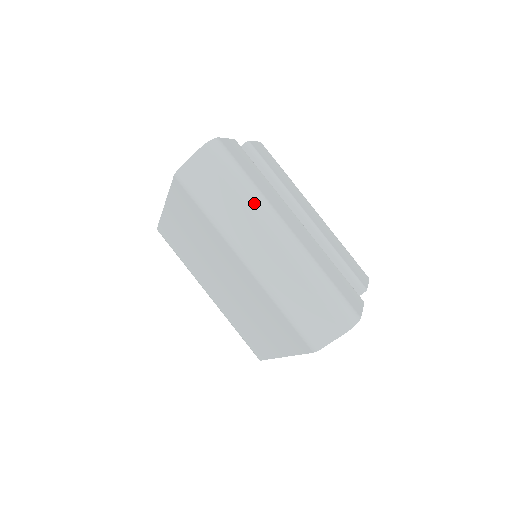
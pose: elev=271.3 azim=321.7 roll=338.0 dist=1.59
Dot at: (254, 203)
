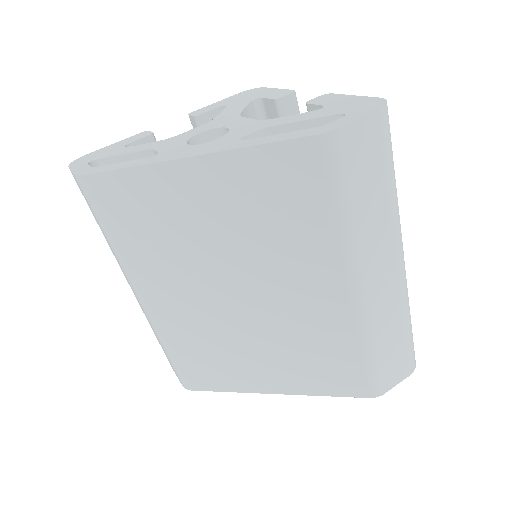
Dot at: (398, 213)
